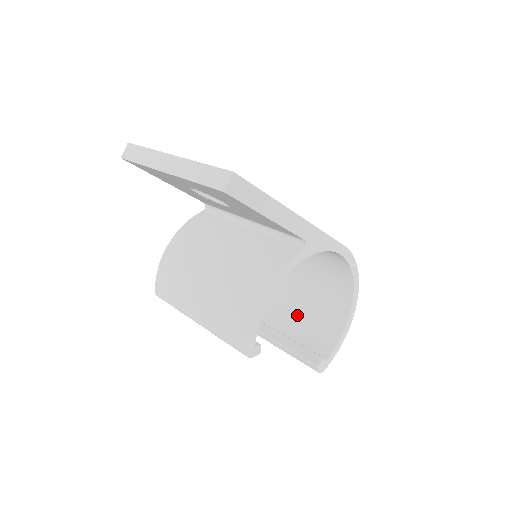
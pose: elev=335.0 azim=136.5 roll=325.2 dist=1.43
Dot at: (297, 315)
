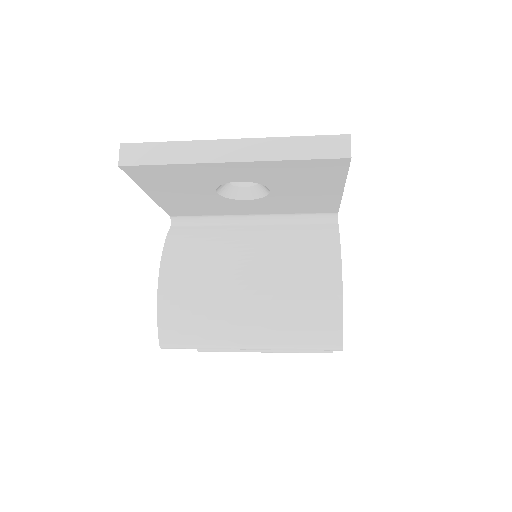
Dot at: occluded
